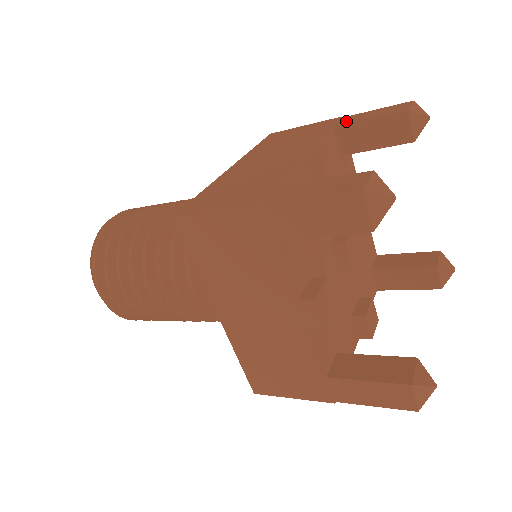
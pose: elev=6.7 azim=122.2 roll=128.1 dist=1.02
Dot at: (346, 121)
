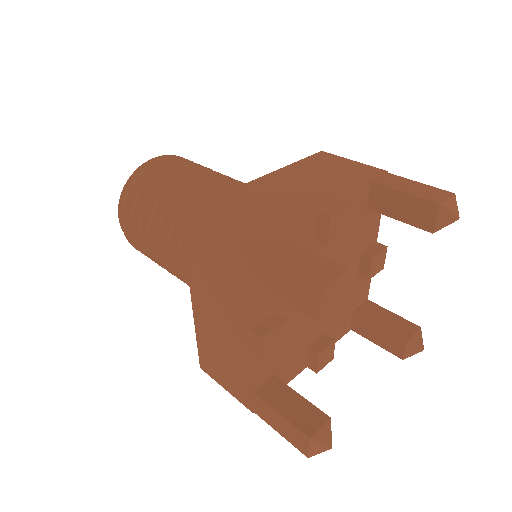
Dot at: (257, 275)
